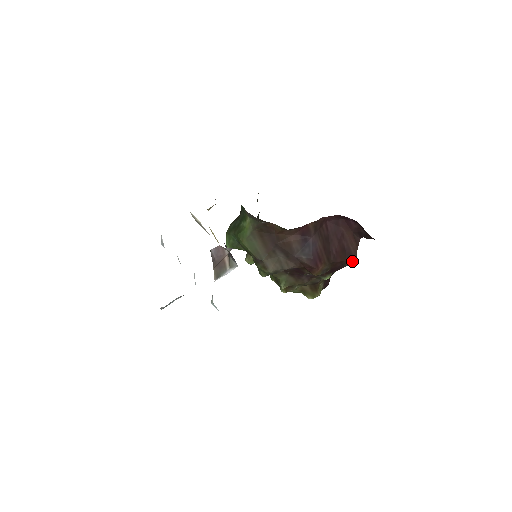
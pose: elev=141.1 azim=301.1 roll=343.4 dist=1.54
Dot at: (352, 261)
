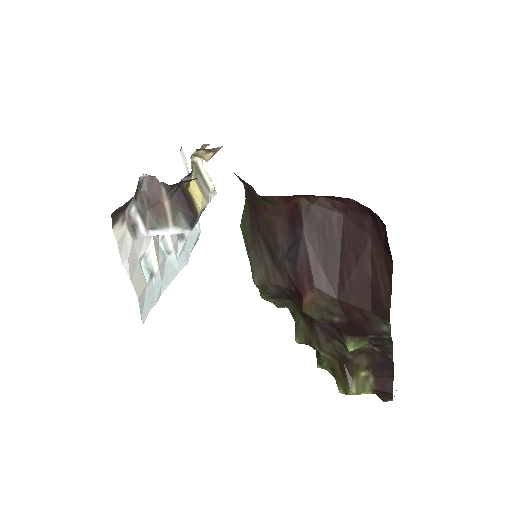
Dot at: (388, 322)
